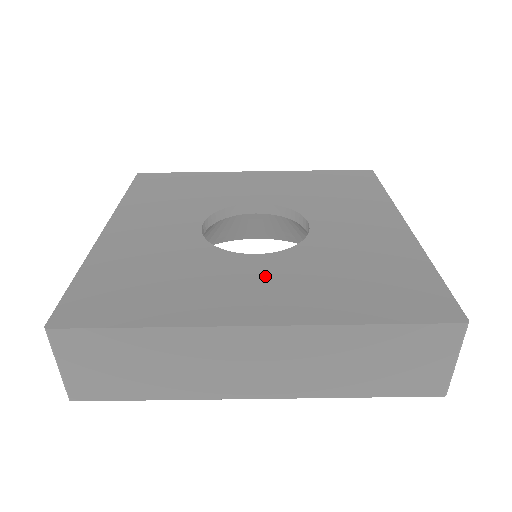
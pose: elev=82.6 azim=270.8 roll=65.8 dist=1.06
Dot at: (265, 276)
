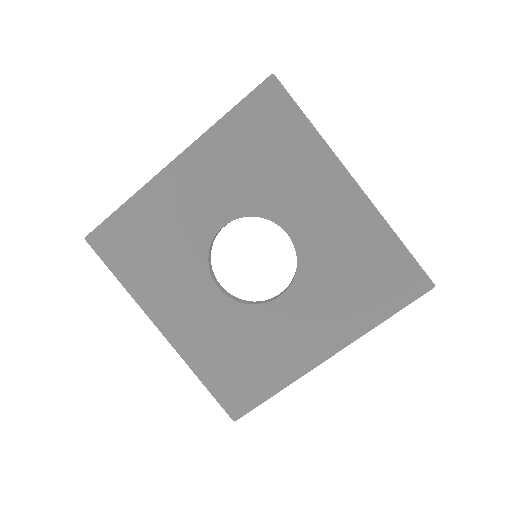
Dot at: (303, 316)
